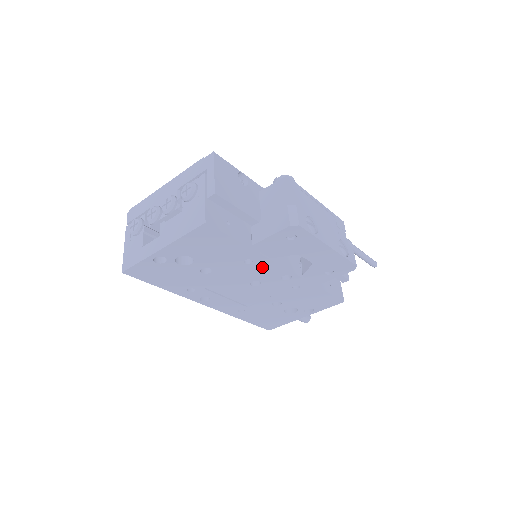
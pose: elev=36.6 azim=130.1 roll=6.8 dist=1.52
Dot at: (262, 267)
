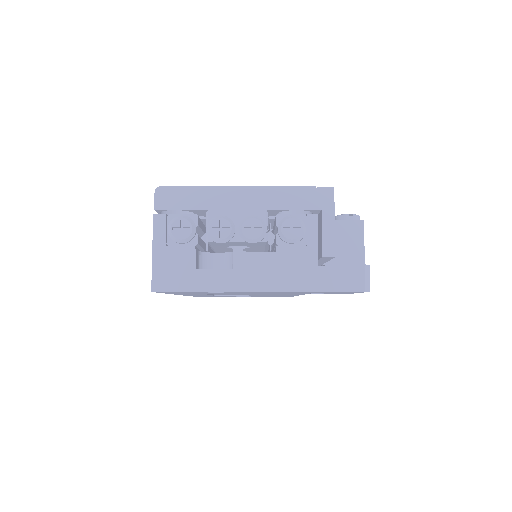
Dot at: occluded
